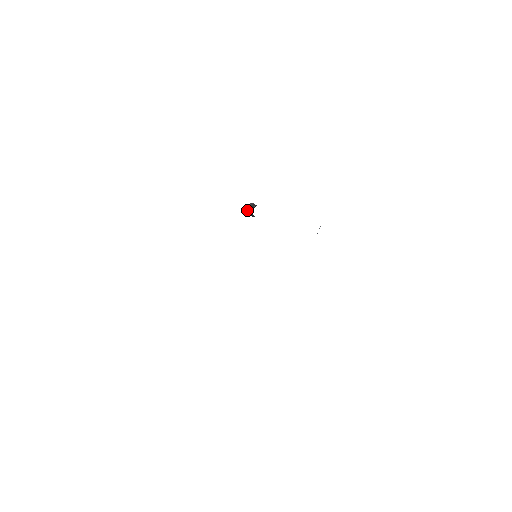
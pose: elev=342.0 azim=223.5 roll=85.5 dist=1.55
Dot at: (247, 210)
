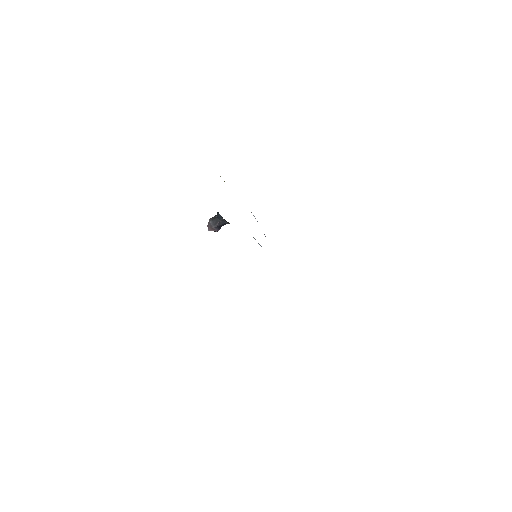
Dot at: (214, 225)
